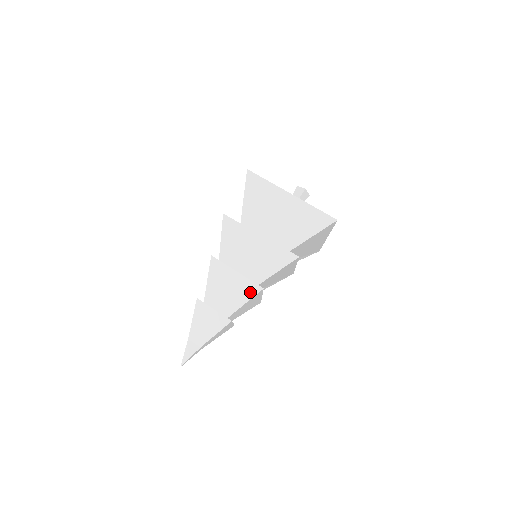
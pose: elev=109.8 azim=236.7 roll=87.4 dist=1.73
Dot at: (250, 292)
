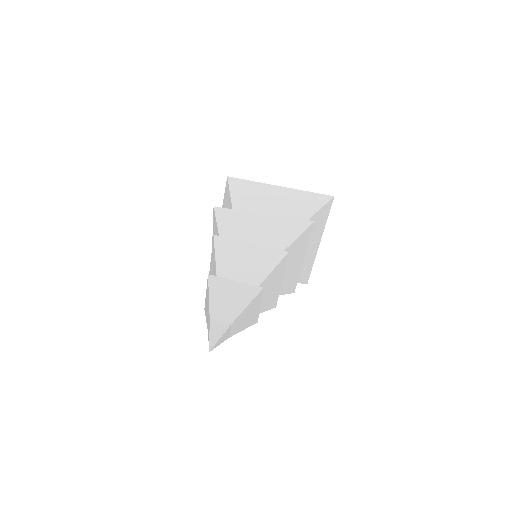
Dot at: (274, 258)
